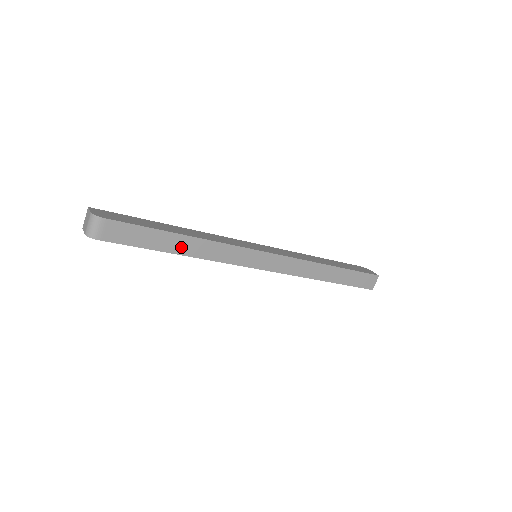
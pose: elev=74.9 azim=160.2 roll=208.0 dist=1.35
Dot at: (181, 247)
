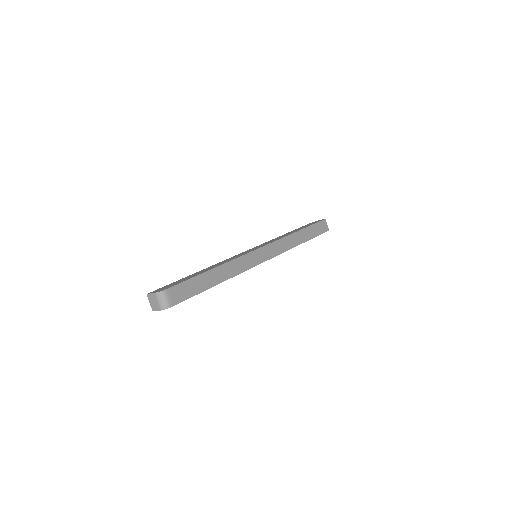
Dot at: (217, 278)
